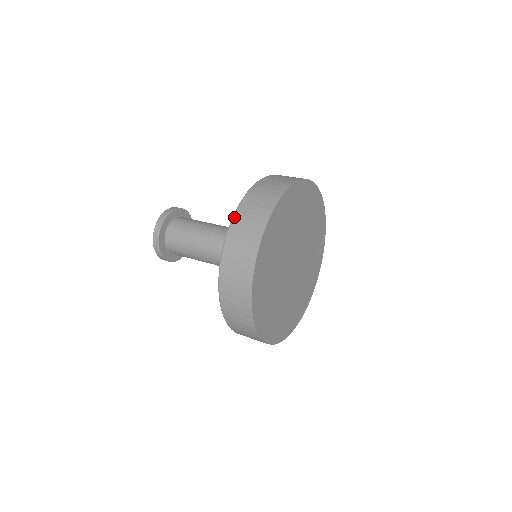
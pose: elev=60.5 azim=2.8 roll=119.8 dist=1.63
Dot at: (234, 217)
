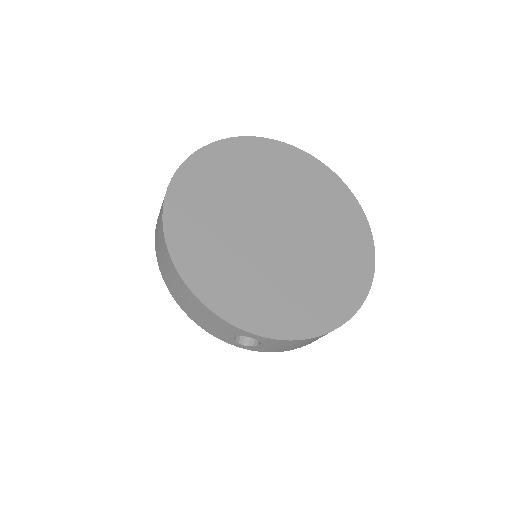
Dot at: occluded
